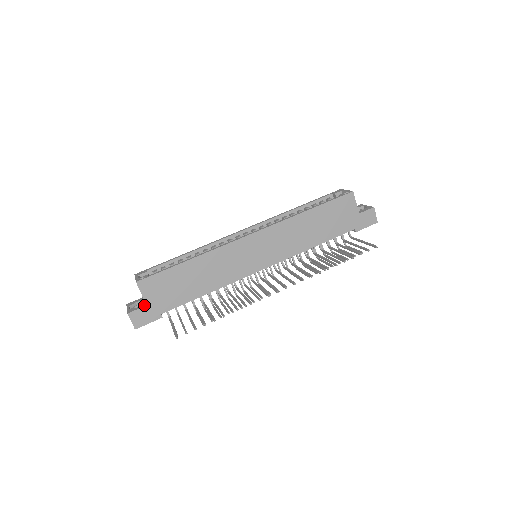
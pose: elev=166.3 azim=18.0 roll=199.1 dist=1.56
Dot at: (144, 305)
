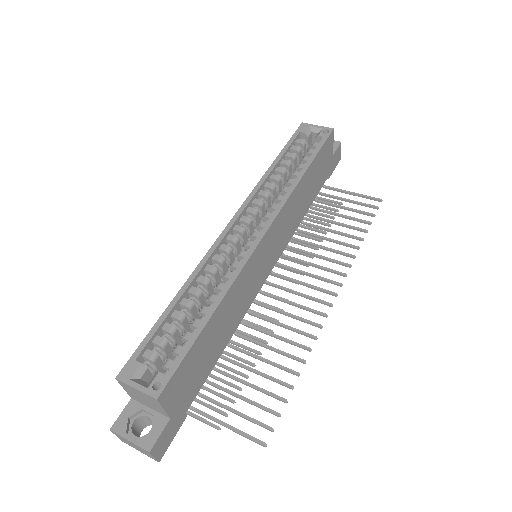
Dot at: (165, 420)
